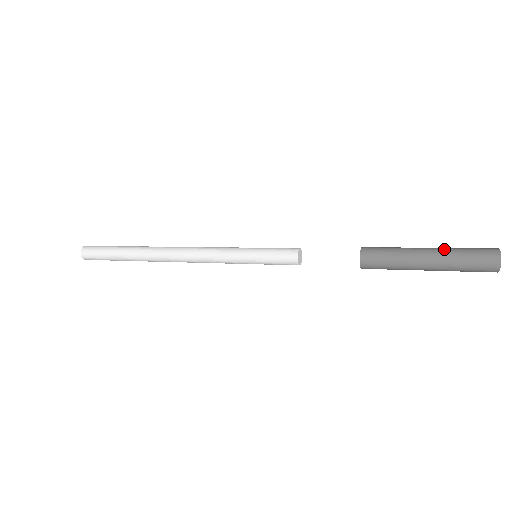
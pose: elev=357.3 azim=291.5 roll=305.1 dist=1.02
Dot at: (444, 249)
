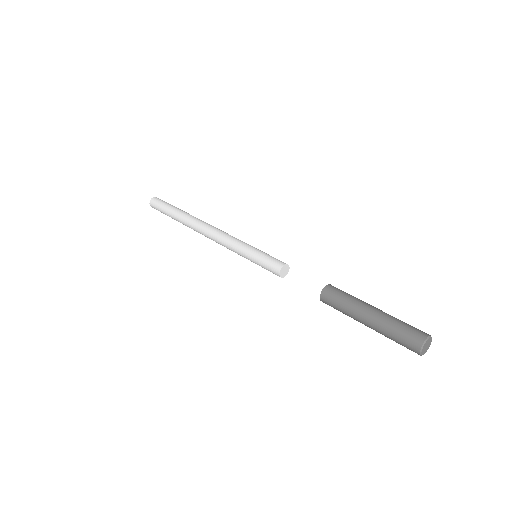
Dot at: (380, 324)
